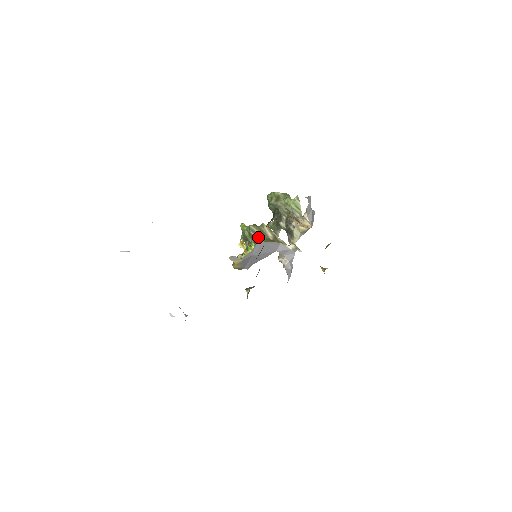
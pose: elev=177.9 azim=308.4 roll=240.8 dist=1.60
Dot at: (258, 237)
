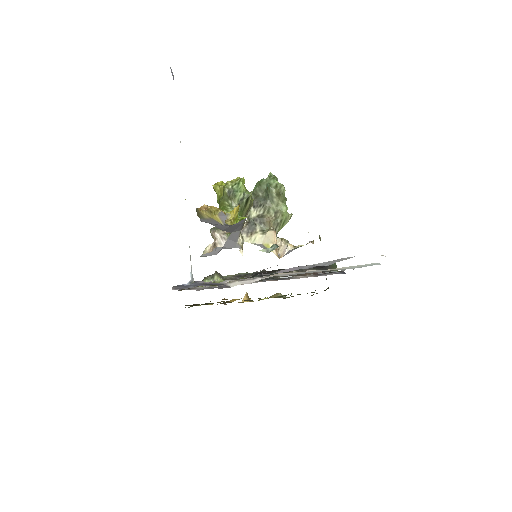
Dot at: (243, 210)
